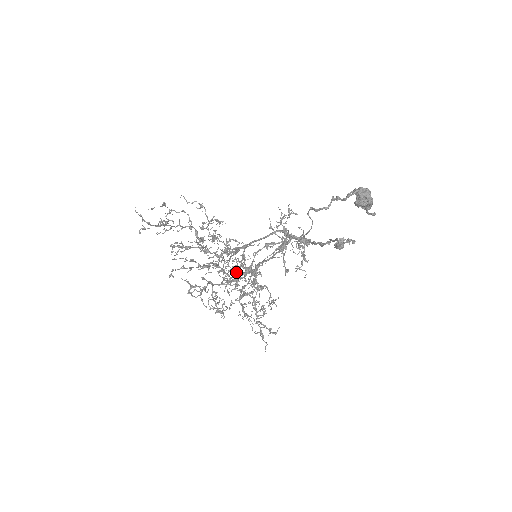
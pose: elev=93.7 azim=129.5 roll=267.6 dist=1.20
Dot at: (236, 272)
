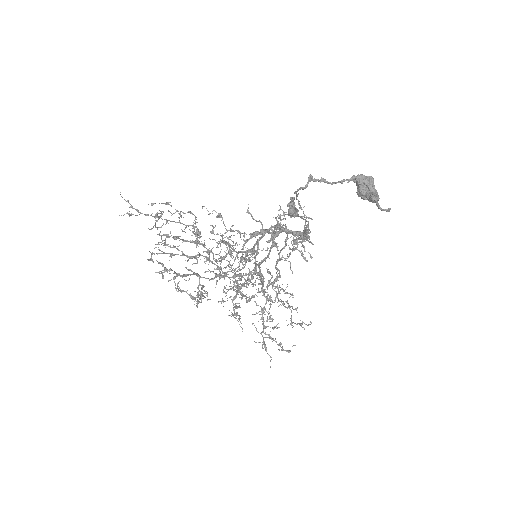
Dot at: (244, 278)
